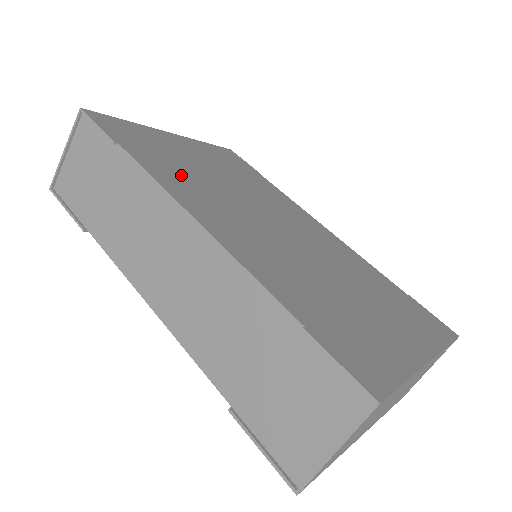
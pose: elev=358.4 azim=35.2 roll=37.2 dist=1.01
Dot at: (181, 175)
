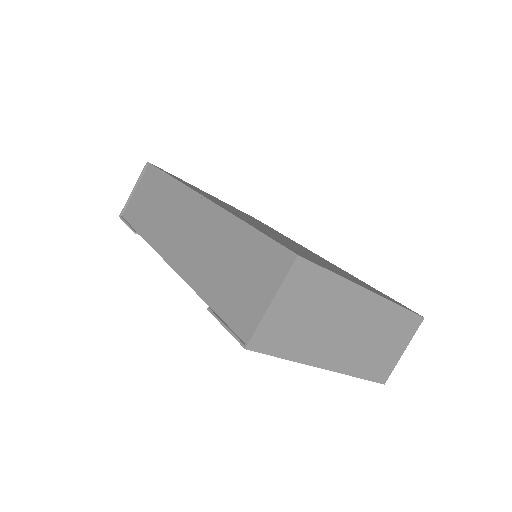
Dot at: occluded
